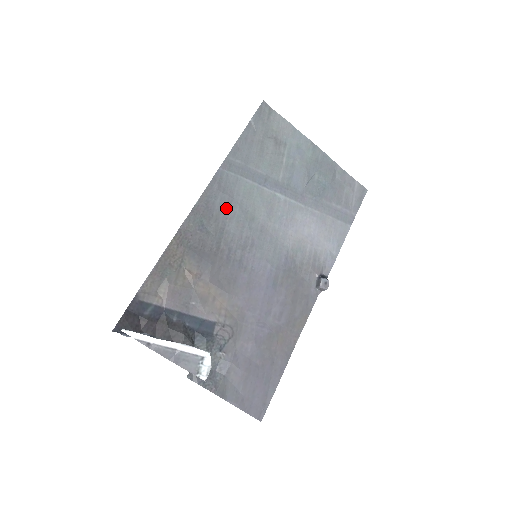
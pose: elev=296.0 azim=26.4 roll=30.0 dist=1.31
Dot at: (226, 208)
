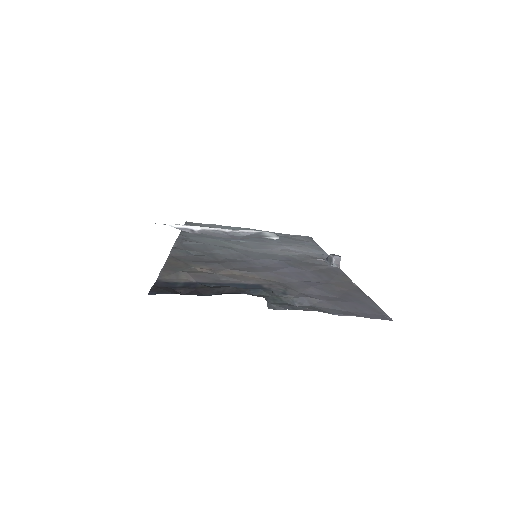
Dot at: (203, 247)
